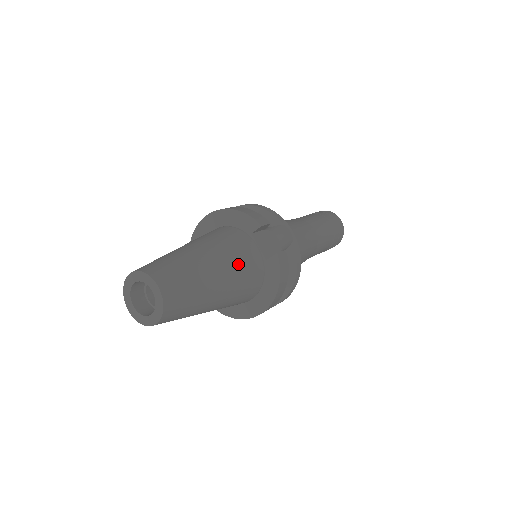
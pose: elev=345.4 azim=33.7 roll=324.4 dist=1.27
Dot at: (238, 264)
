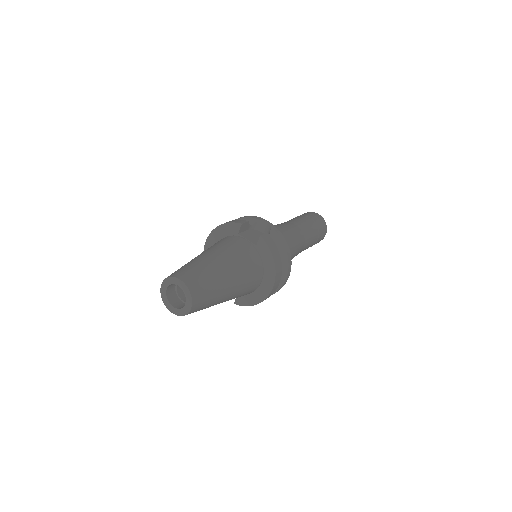
Dot at: (235, 254)
